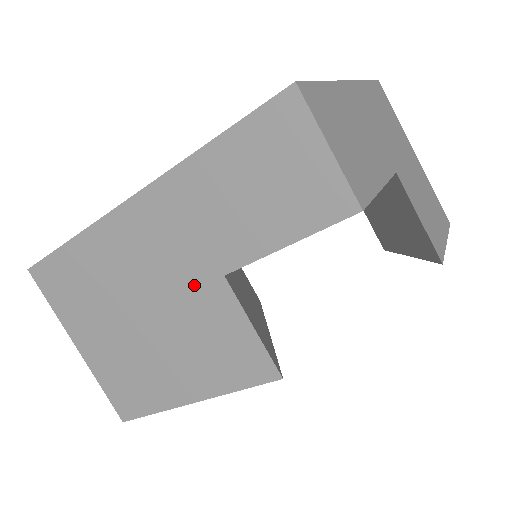
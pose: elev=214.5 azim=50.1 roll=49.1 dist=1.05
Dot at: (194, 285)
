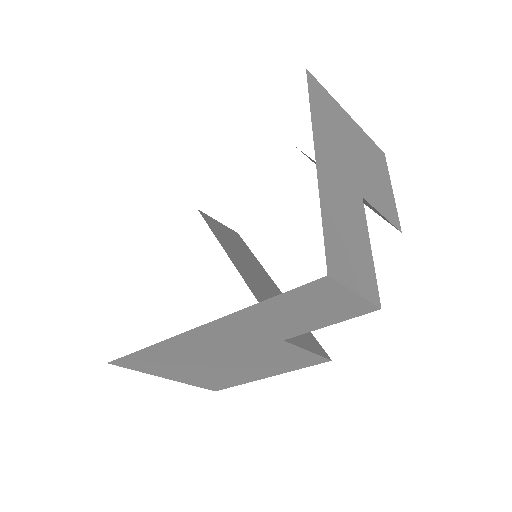
Dot at: (260, 346)
